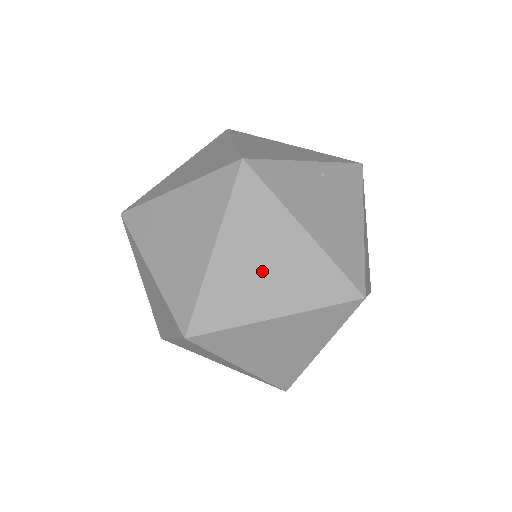
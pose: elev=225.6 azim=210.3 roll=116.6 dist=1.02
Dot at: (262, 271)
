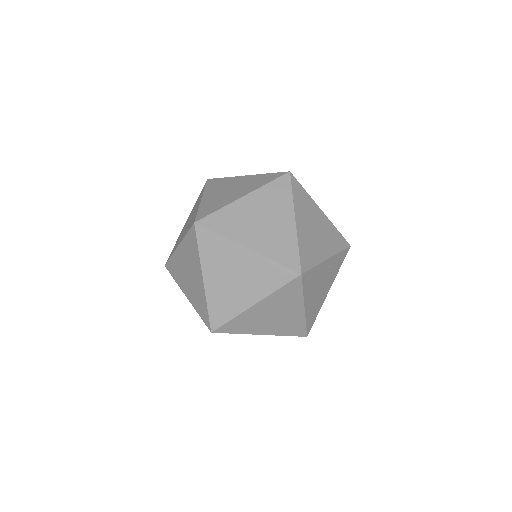
Dot at: (270, 318)
